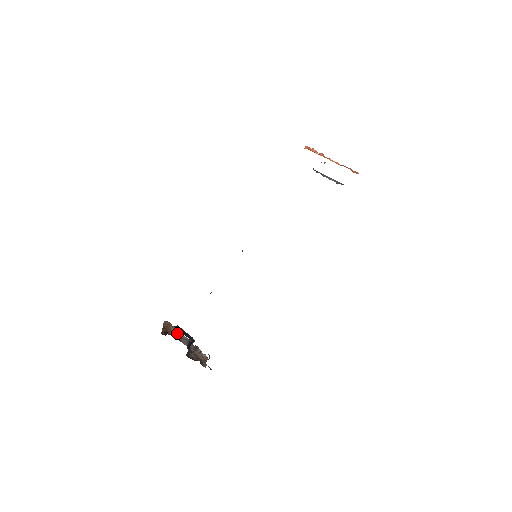
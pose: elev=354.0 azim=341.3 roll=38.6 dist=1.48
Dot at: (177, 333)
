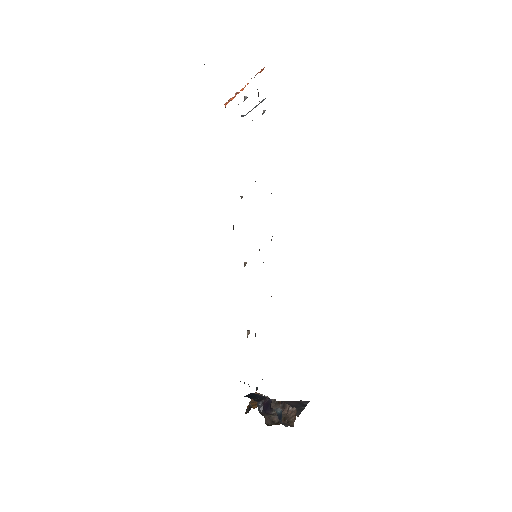
Dot at: occluded
